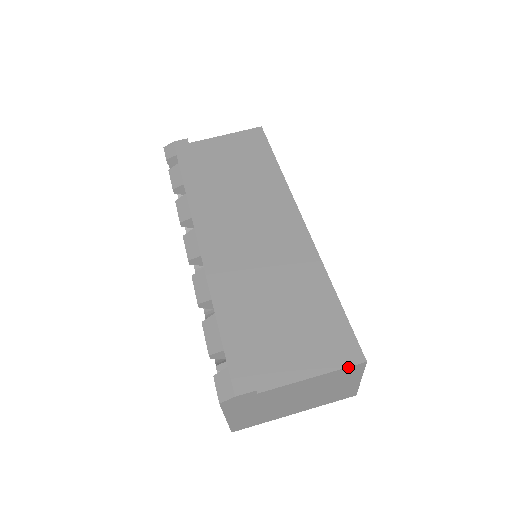
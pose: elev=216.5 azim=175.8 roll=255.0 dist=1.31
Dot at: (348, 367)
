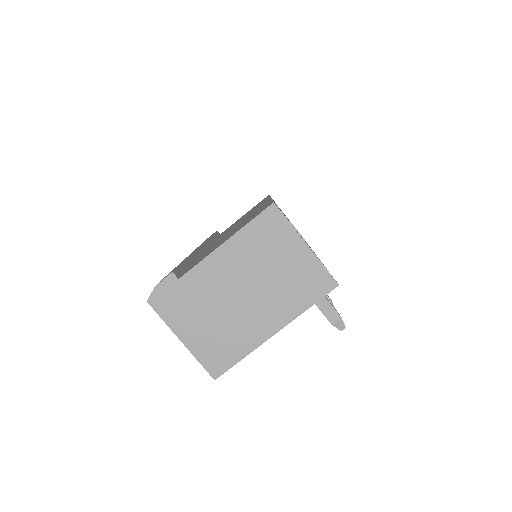
Dot at: (257, 217)
